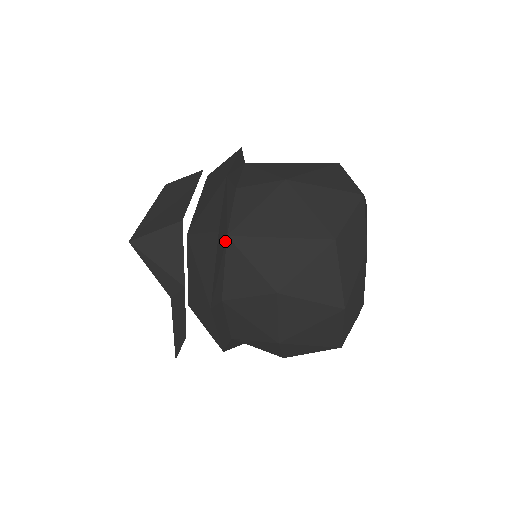
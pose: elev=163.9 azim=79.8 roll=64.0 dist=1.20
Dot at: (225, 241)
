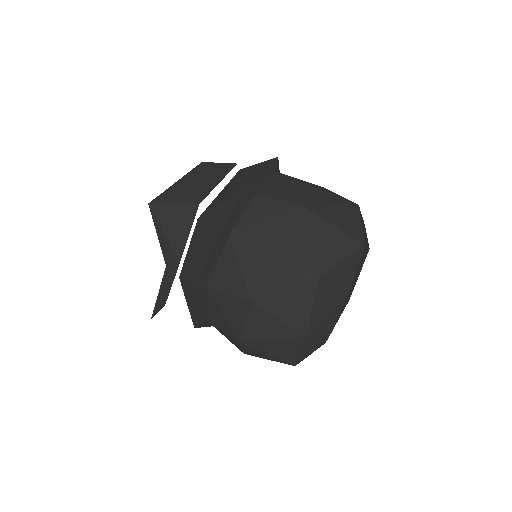
Dot at: (226, 239)
